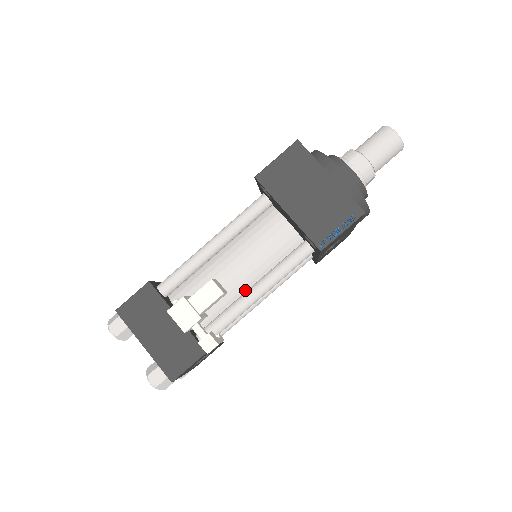
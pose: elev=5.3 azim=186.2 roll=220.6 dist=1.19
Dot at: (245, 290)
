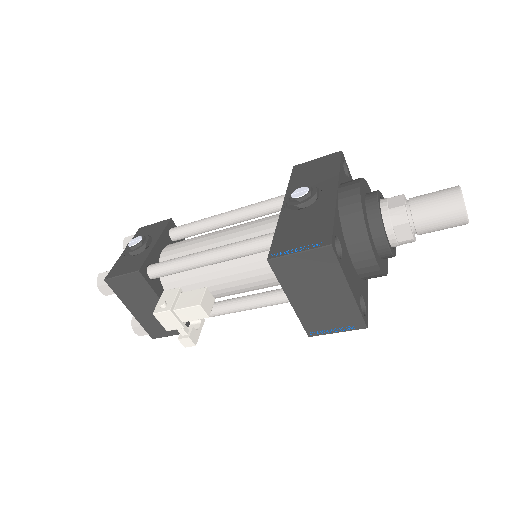
Dot at: (234, 294)
